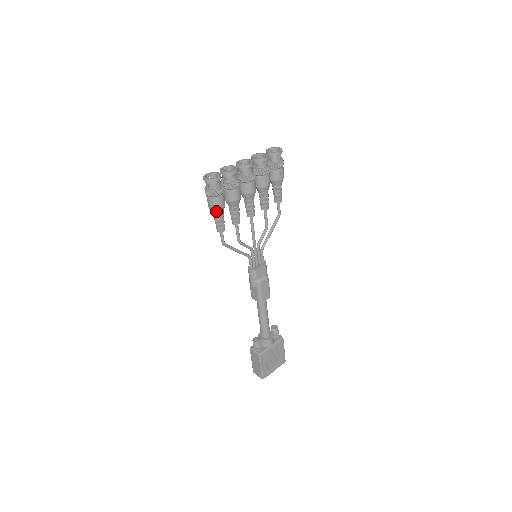
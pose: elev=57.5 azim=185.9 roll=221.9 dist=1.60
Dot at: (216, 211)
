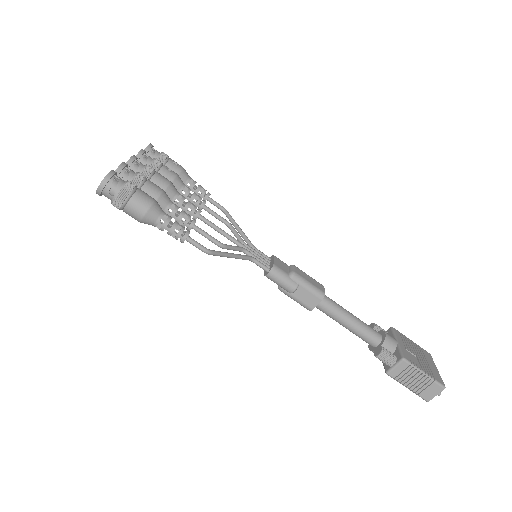
Dot at: (153, 211)
